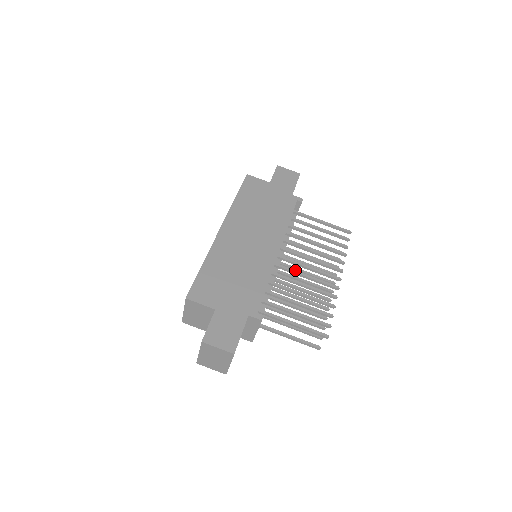
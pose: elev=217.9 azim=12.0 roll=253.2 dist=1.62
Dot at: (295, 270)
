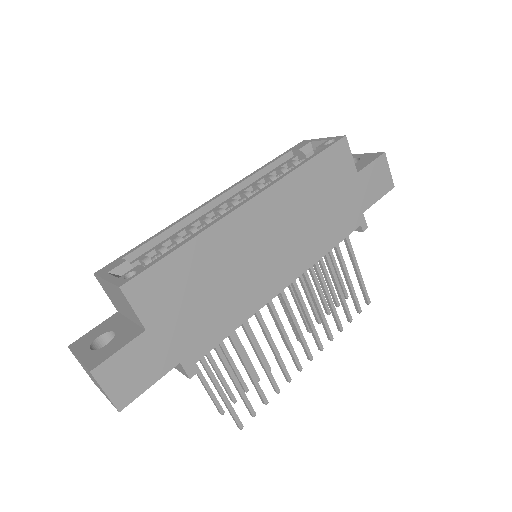
Dot at: occluded
